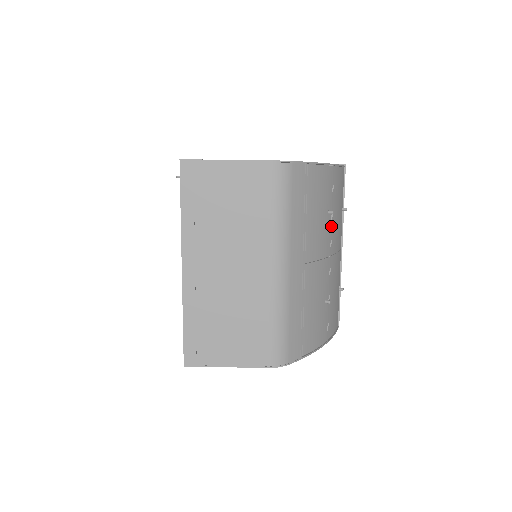
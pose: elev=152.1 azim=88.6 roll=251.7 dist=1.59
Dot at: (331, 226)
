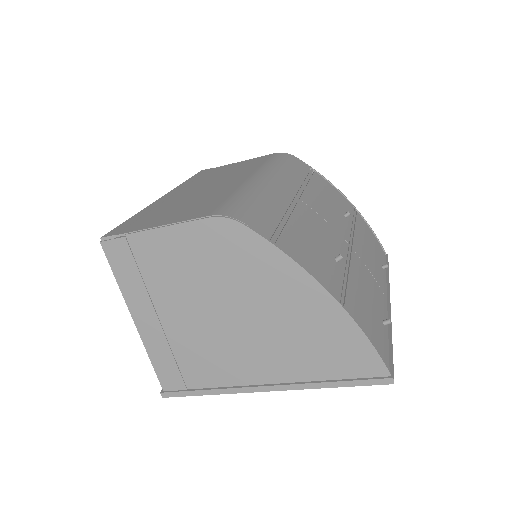
Dot at: (351, 231)
